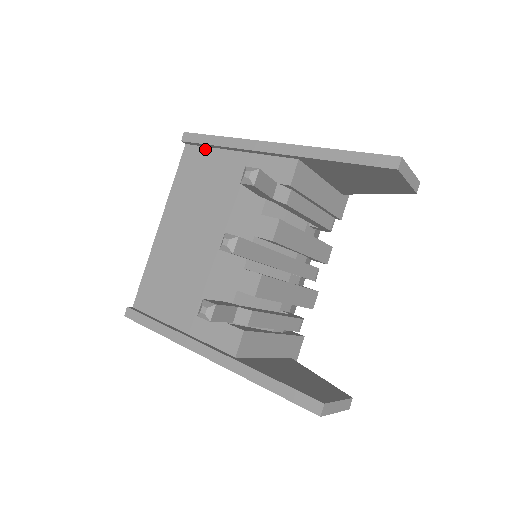
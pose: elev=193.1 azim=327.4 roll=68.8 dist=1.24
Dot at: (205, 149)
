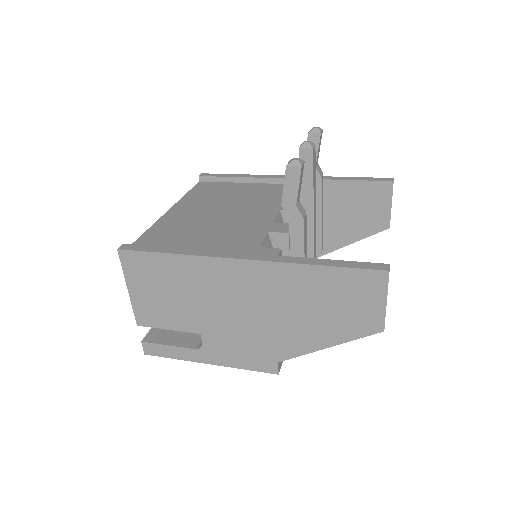
Dot at: (221, 183)
